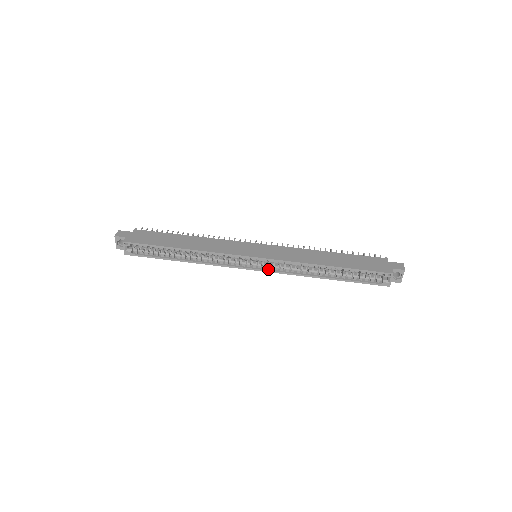
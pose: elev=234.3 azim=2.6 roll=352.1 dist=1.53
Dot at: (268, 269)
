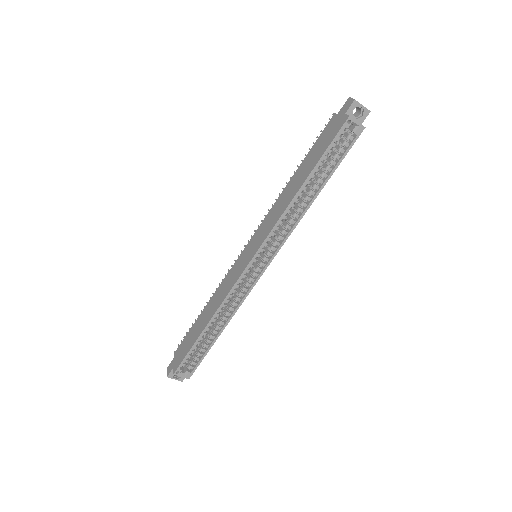
Dot at: (274, 252)
